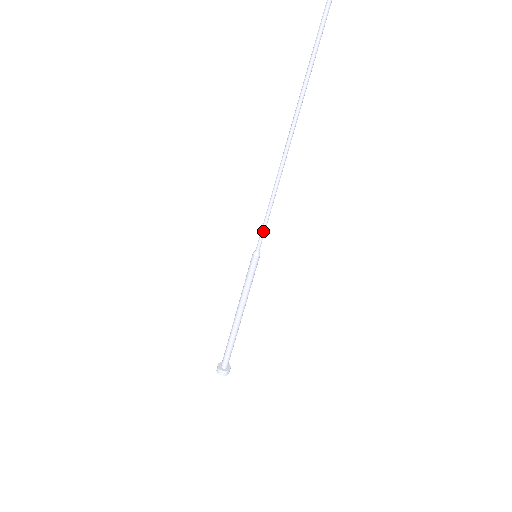
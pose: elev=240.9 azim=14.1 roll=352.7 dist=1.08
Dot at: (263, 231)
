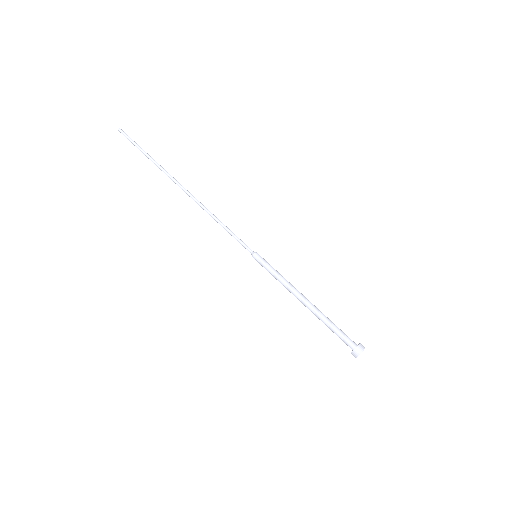
Dot at: (238, 240)
